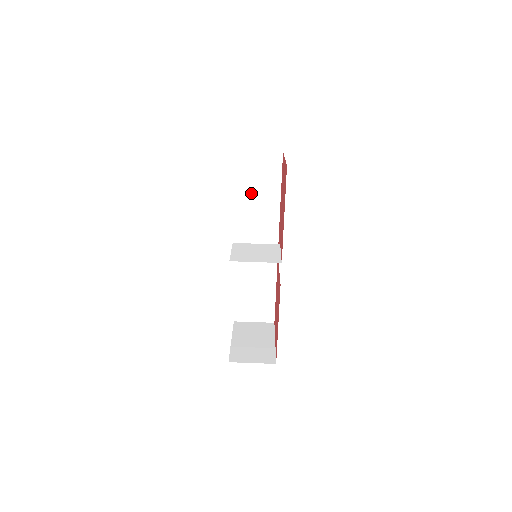
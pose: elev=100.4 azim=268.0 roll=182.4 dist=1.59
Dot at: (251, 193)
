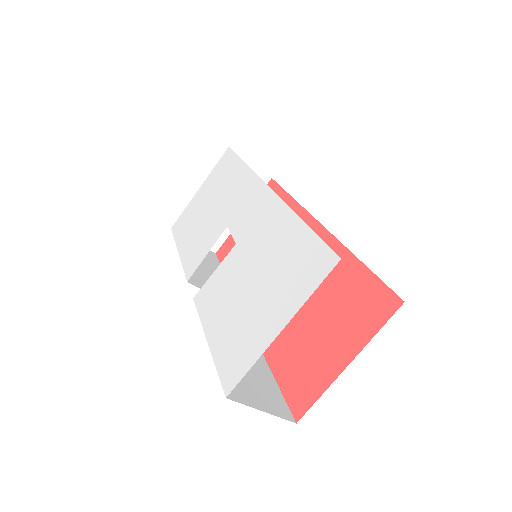
Dot at: occluded
